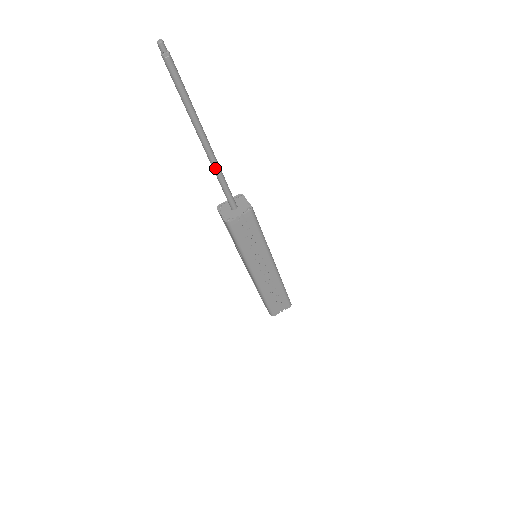
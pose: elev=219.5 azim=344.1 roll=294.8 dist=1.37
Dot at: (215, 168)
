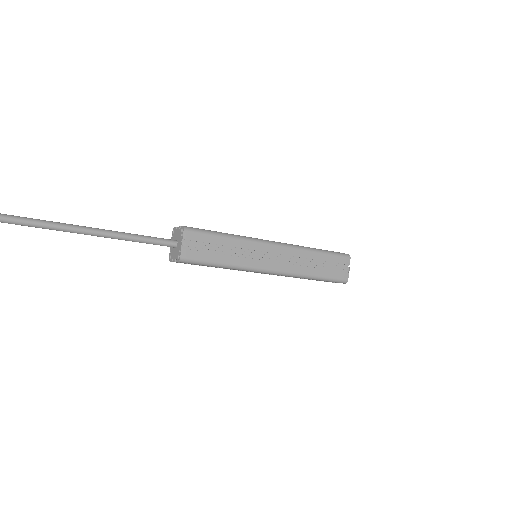
Dot at: (111, 236)
